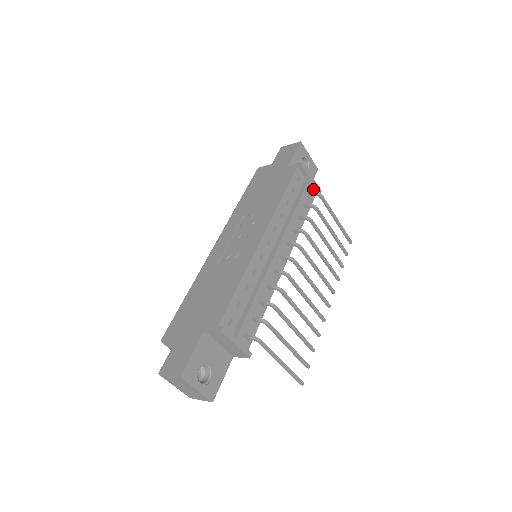
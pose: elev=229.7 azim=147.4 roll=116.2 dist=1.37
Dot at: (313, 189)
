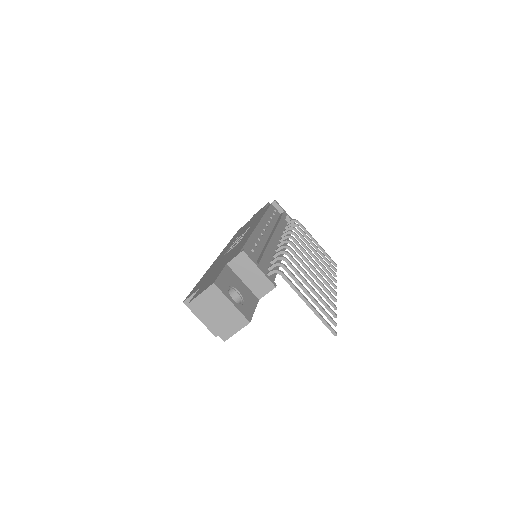
Dot at: occluded
